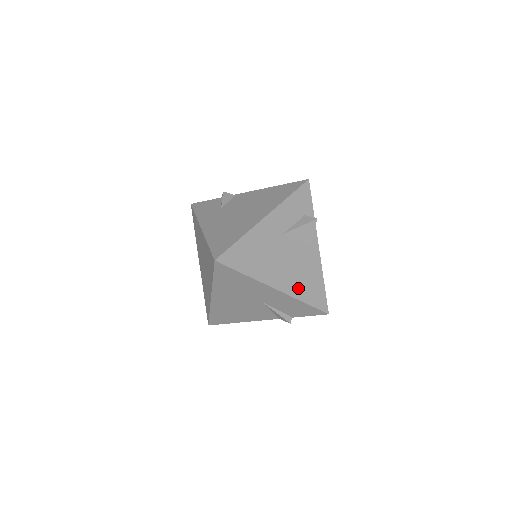
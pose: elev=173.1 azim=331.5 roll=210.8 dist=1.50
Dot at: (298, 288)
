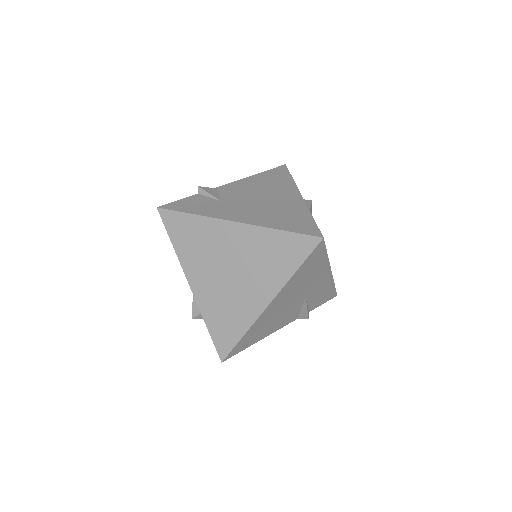
Dot at: occluded
